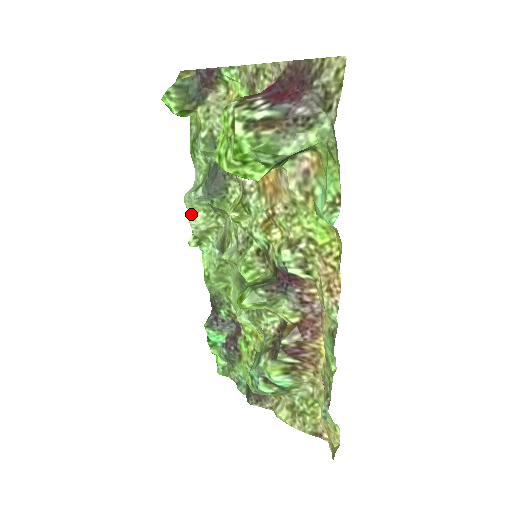
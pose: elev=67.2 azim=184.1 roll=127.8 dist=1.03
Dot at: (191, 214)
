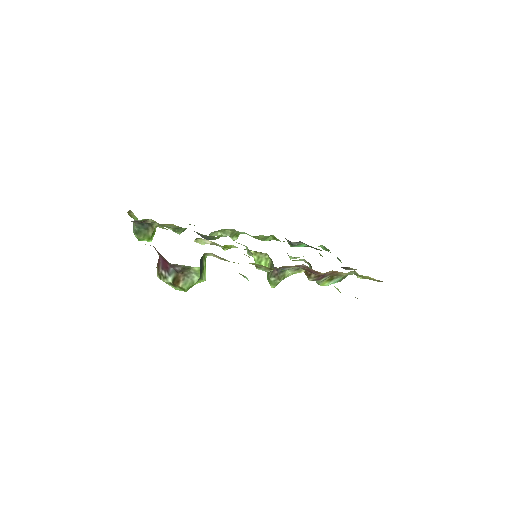
Dot at: (216, 235)
